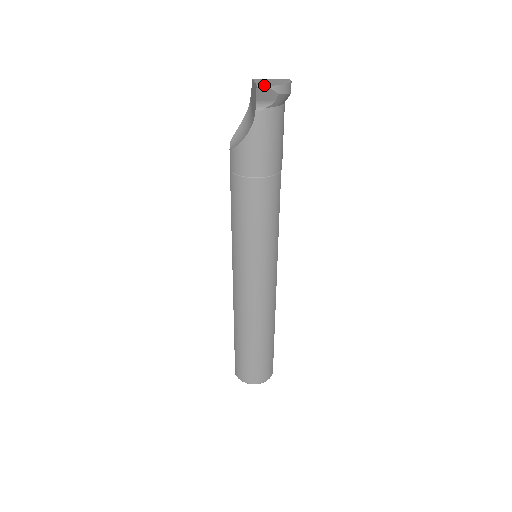
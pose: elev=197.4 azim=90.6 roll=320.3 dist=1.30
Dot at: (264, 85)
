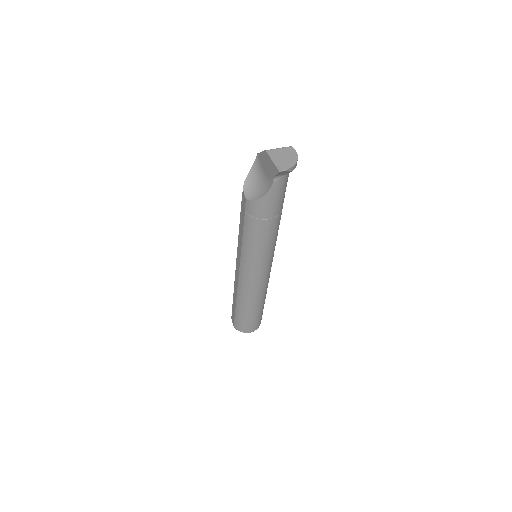
Dot at: (283, 169)
